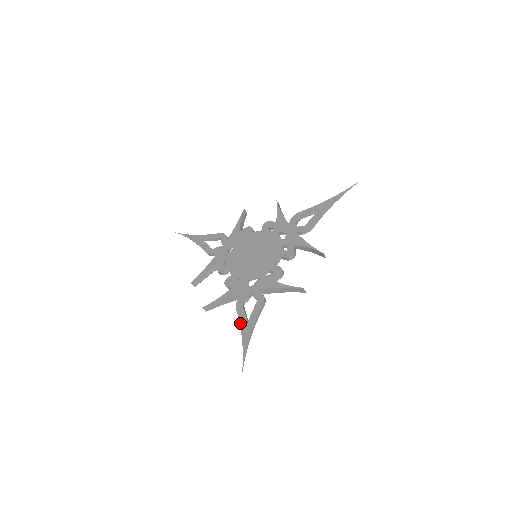
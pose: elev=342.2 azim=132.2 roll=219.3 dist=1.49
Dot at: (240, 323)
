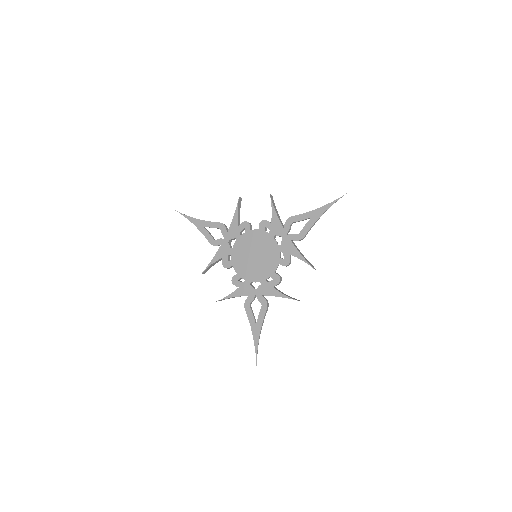
Dot at: (250, 324)
